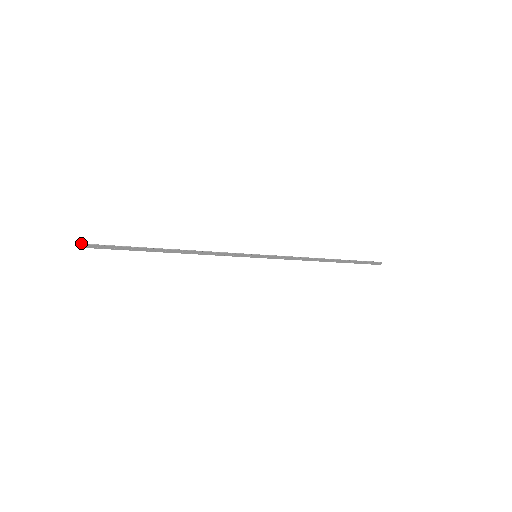
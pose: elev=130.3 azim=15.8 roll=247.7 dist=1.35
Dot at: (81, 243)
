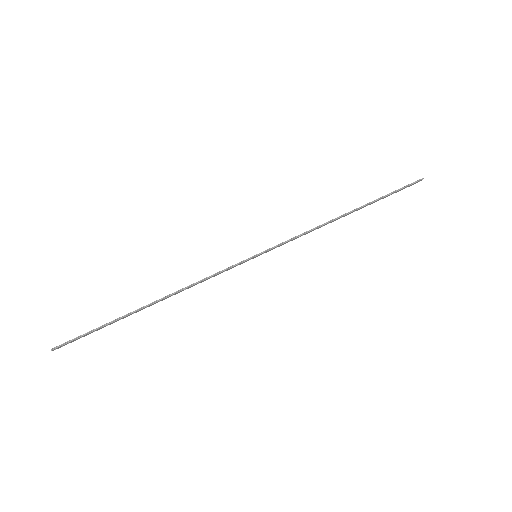
Dot at: (51, 349)
